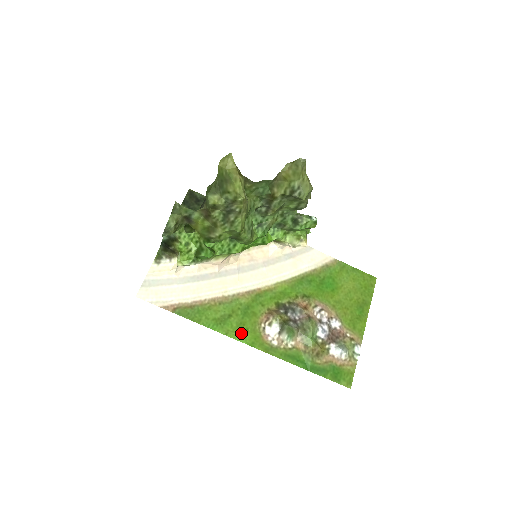
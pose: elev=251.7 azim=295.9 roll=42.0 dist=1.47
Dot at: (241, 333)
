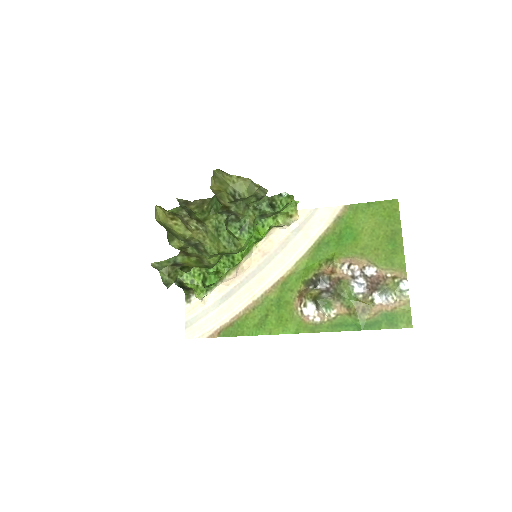
Dot at: (283, 326)
